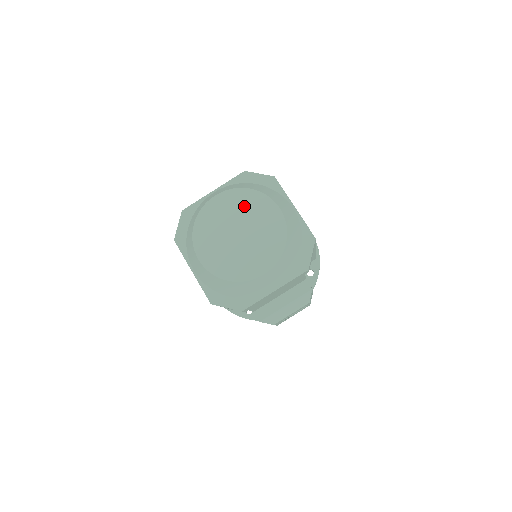
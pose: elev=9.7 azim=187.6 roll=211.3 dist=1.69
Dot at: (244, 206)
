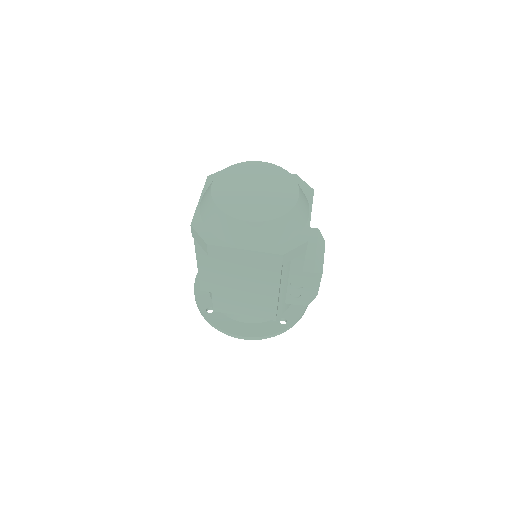
Dot at: (239, 175)
